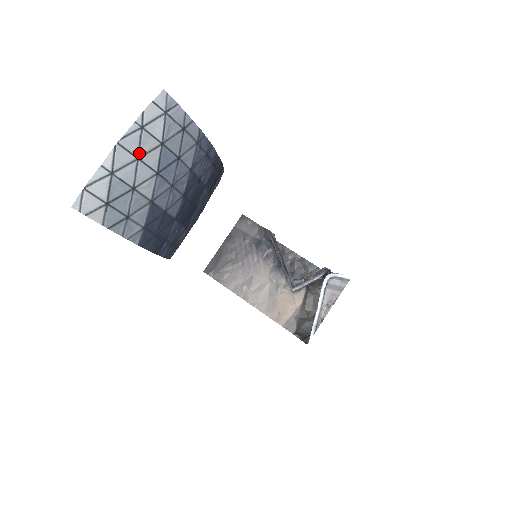
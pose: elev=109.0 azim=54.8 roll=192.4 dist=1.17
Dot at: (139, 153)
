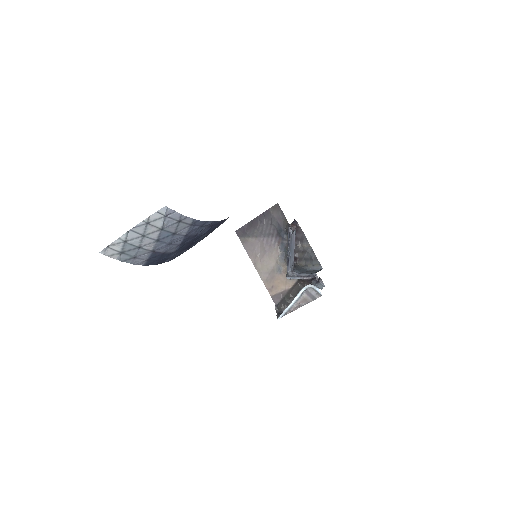
Dot at: (144, 233)
